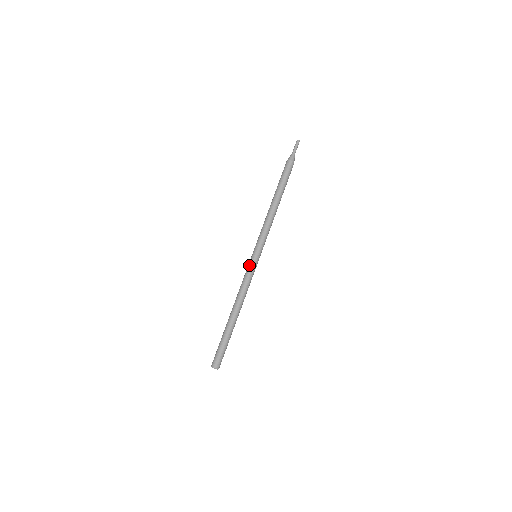
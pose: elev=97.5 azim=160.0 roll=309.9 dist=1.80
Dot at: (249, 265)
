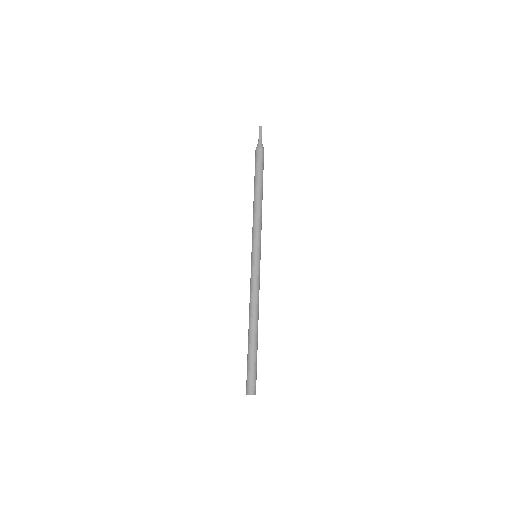
Dot at: (256, 267)
